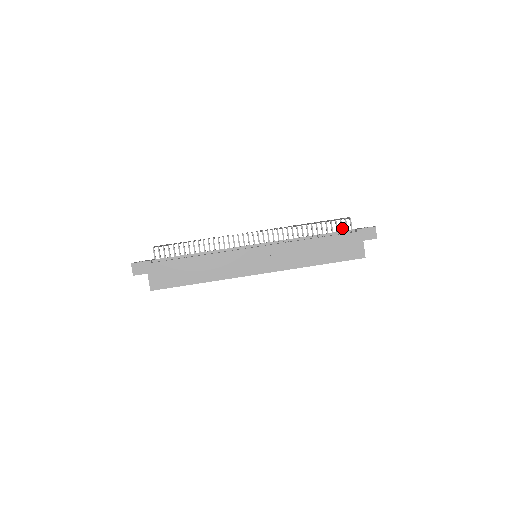
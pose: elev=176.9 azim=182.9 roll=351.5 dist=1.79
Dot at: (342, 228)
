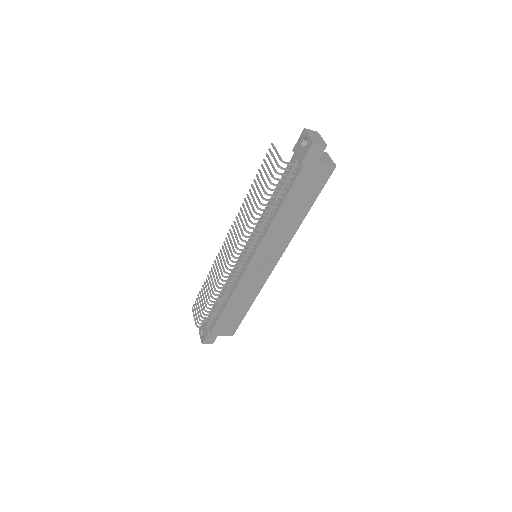
Dot at: (287, 176)
